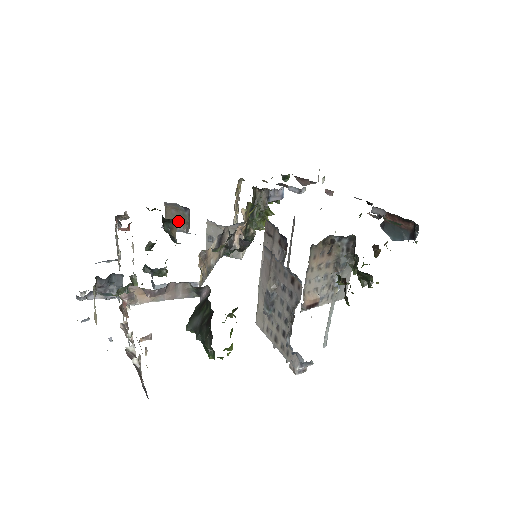
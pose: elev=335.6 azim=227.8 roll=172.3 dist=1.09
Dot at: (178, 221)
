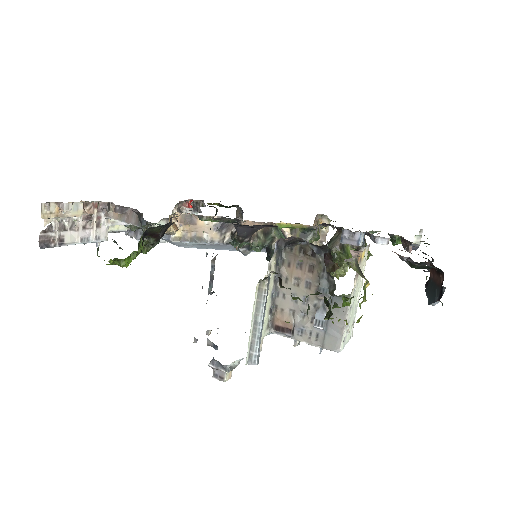
Dot at: occluded
